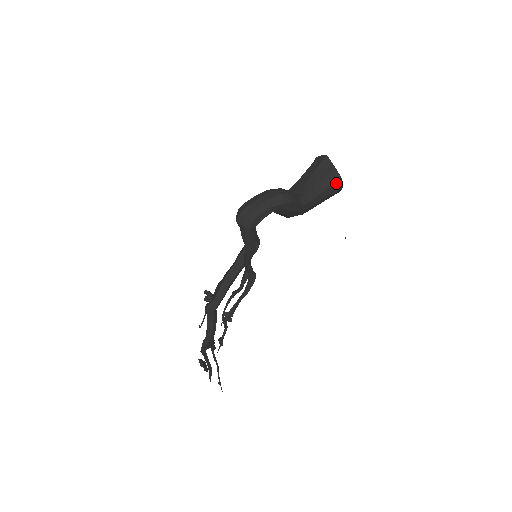
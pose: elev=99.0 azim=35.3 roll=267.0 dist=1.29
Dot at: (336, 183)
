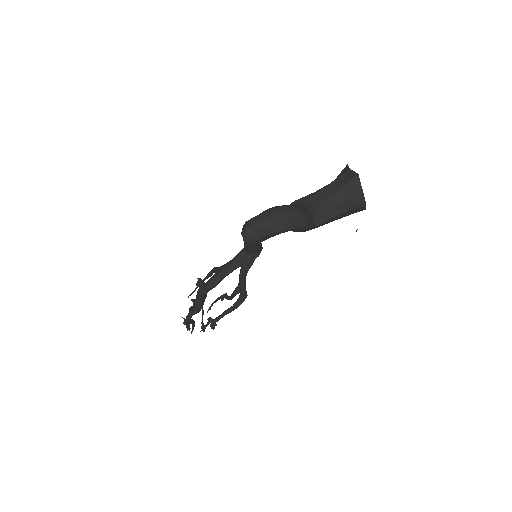
Dot at: (359, 207)
